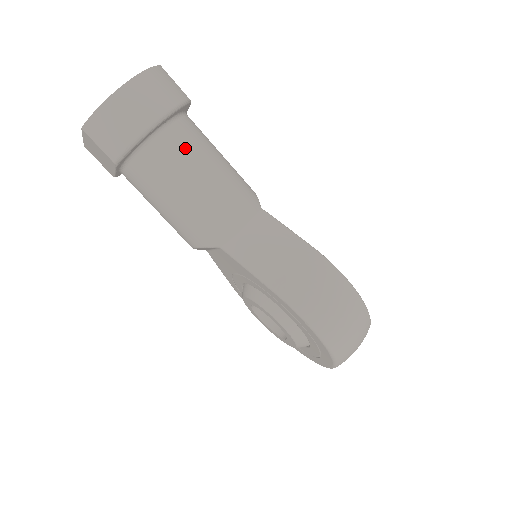
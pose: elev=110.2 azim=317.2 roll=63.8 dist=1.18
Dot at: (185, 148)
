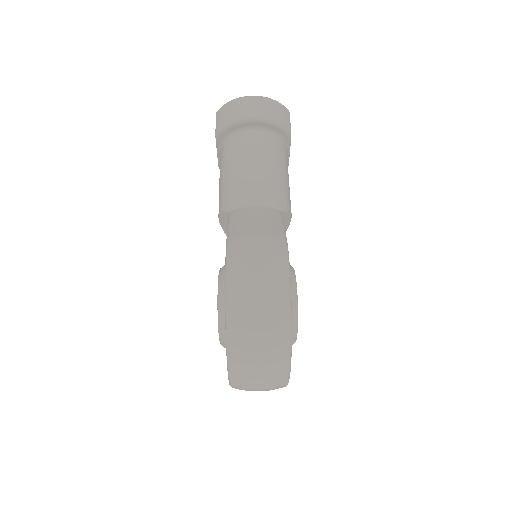
Dot at: (260, 145)
